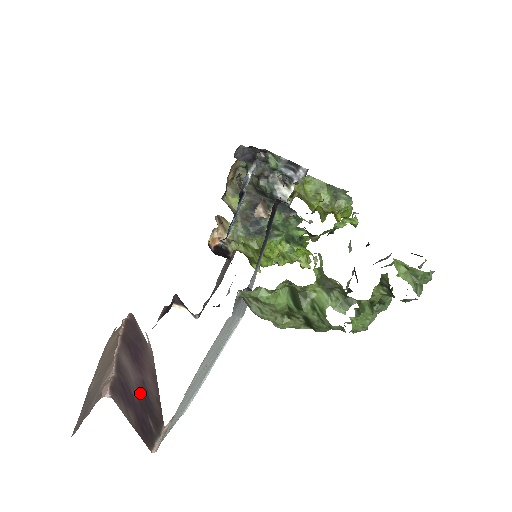
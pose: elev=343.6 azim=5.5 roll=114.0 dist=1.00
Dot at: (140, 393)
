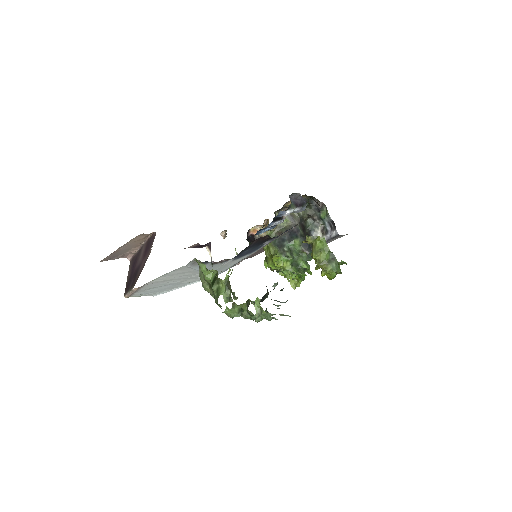
Dot at: (137, 268)
